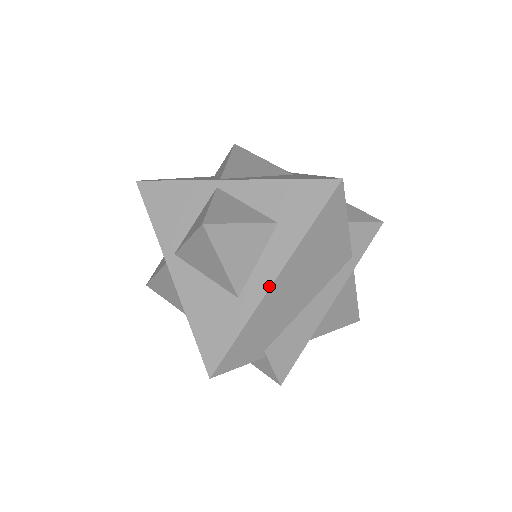
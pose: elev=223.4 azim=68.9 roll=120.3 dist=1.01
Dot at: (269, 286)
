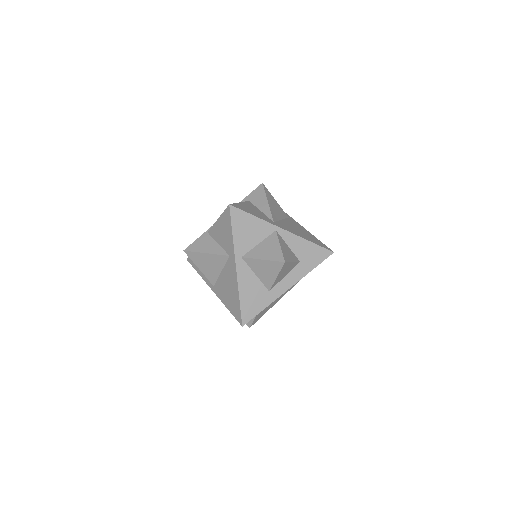
Dot at: (286, 290)
